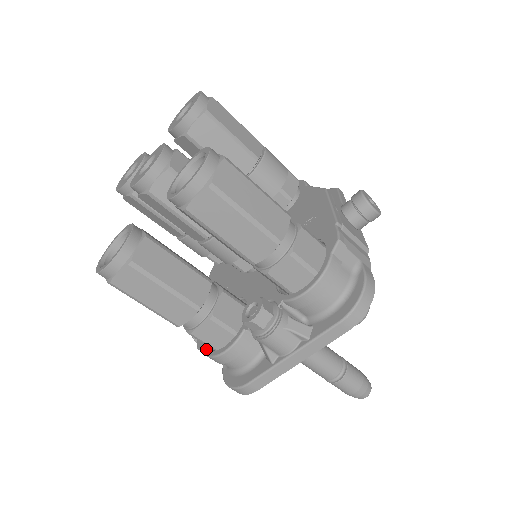
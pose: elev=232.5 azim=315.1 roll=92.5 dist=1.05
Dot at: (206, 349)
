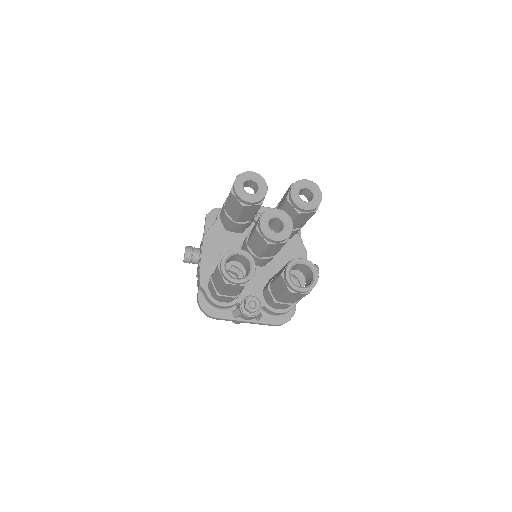
Dot at: (208, 292)
